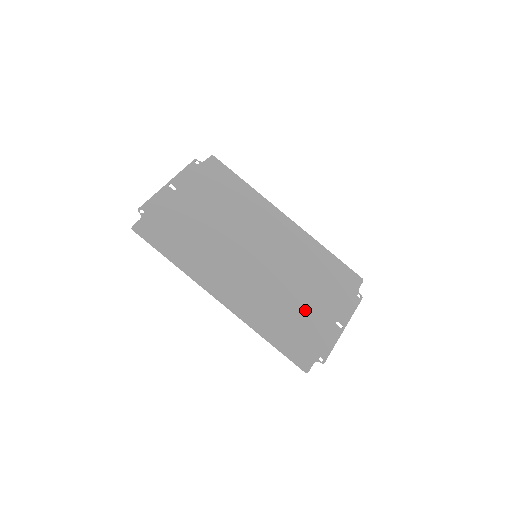
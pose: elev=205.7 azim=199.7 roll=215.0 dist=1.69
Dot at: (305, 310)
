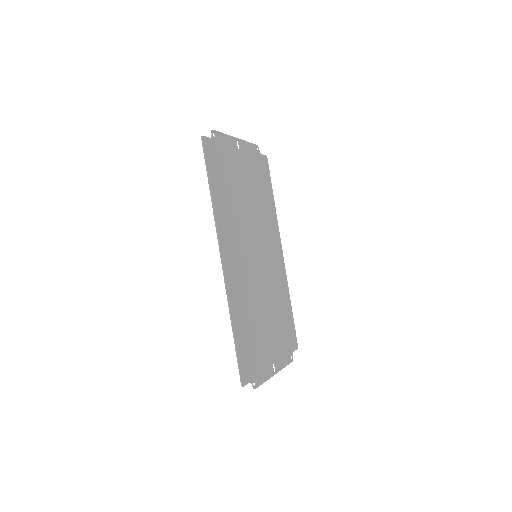
Dot at: (263, 332)
